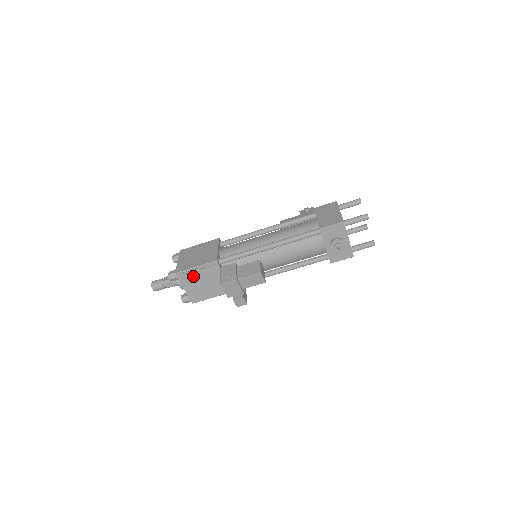
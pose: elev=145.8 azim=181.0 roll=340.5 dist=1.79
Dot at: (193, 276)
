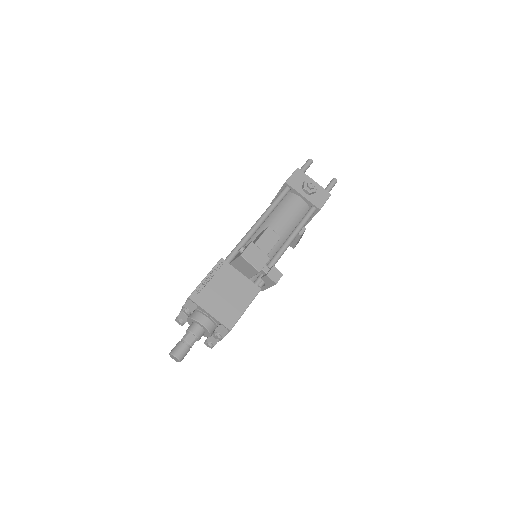
Dot at: (209, 291)
